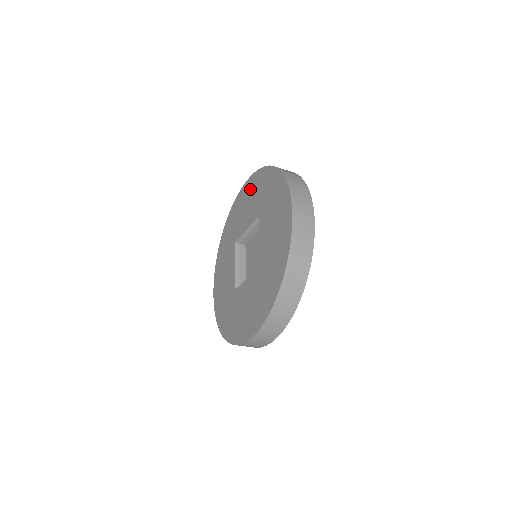
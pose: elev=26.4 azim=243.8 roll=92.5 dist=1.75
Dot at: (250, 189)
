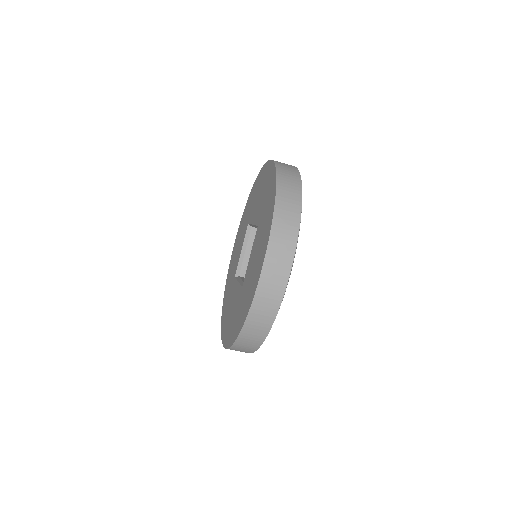
Dot at: (266, 178)
